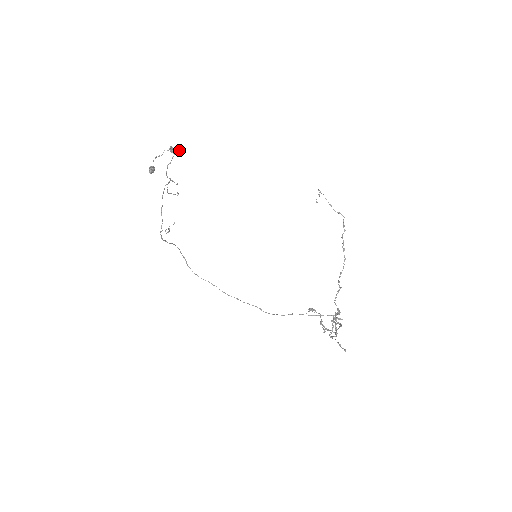
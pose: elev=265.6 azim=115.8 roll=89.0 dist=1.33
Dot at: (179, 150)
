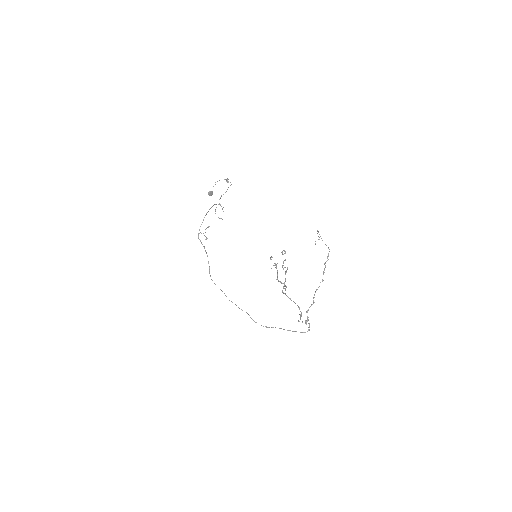
Dot at: occluded
